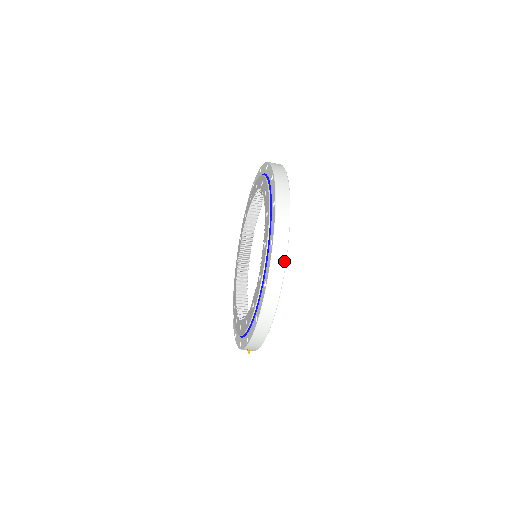
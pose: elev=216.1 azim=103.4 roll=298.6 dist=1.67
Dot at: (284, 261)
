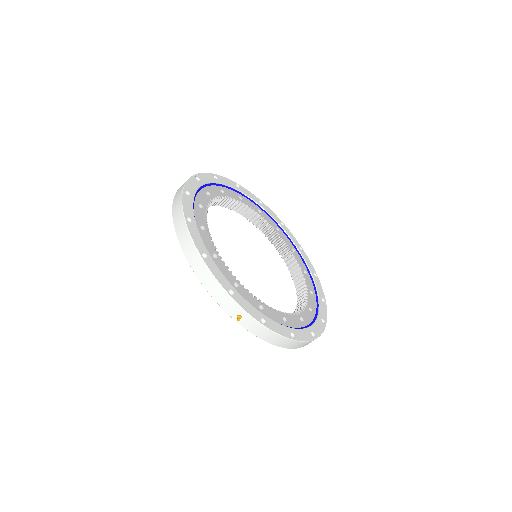
Dot at: (180, 200)
